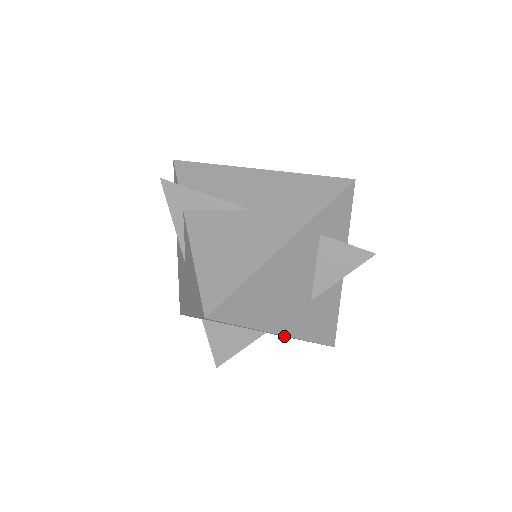
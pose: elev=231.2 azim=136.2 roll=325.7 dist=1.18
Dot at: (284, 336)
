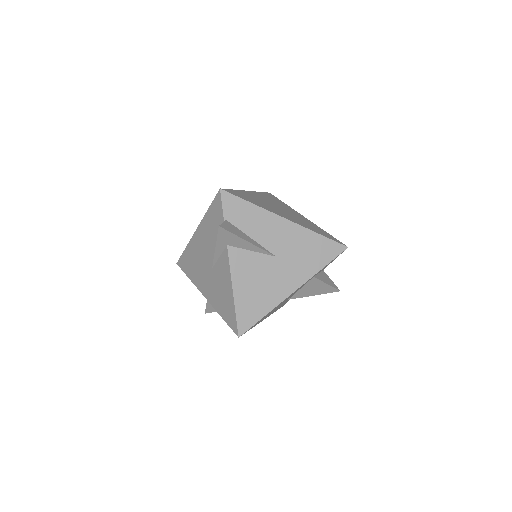
Dot at: occluded
